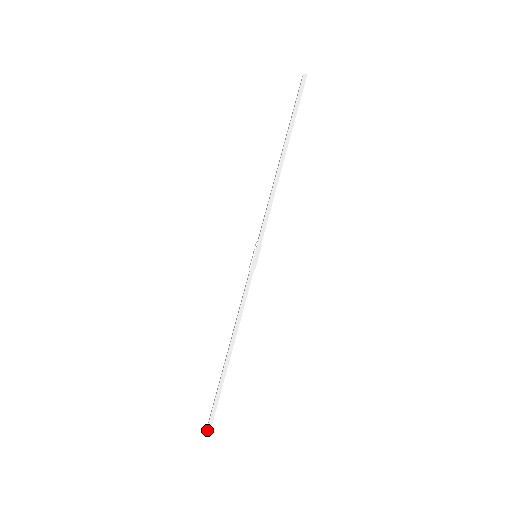
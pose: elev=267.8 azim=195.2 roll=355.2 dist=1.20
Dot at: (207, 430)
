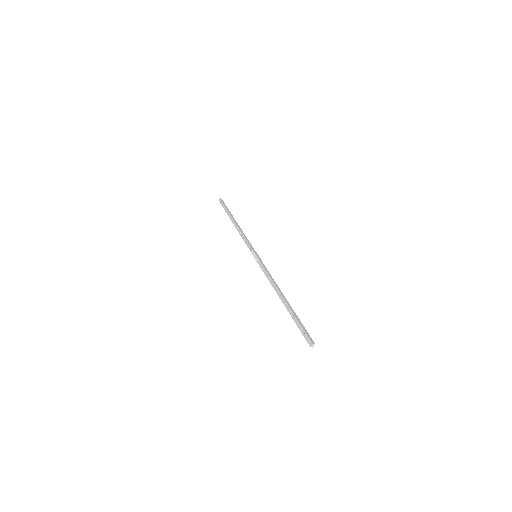
Dot at: (312, 342)
